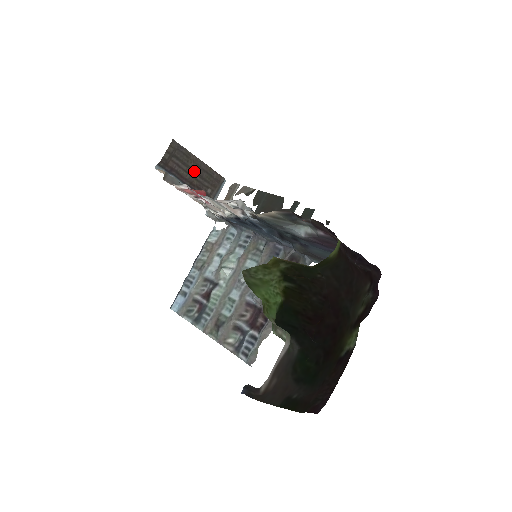
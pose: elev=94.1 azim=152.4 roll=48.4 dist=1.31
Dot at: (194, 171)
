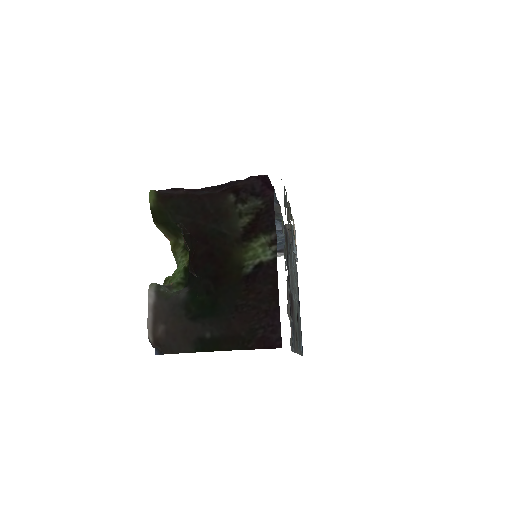
Dot at: occluded
